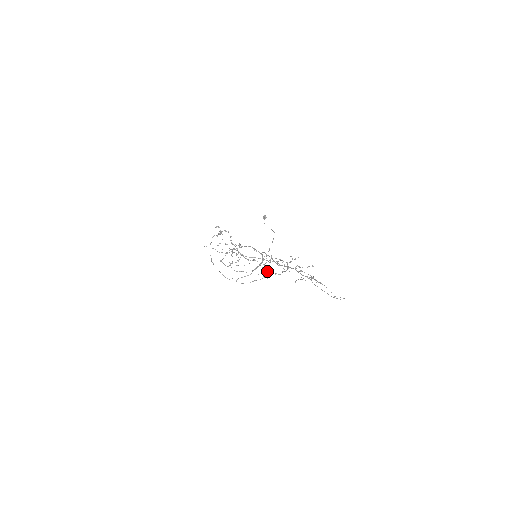
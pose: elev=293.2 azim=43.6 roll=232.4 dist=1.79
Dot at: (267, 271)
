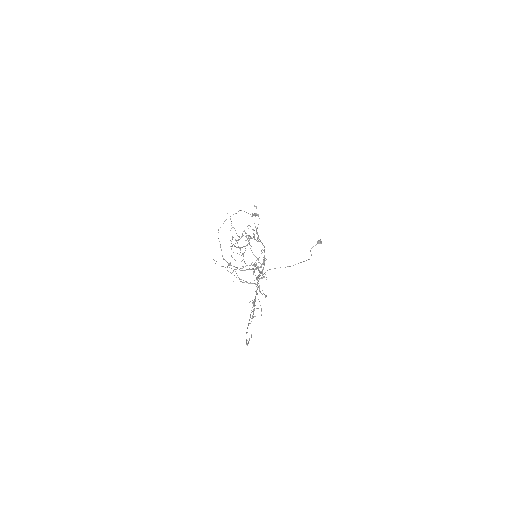
Dot at: occluded
